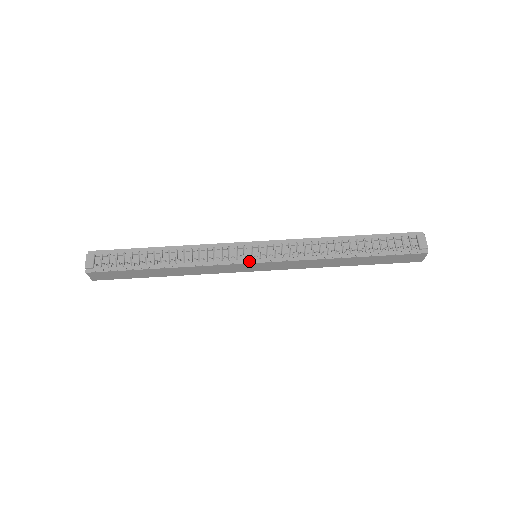
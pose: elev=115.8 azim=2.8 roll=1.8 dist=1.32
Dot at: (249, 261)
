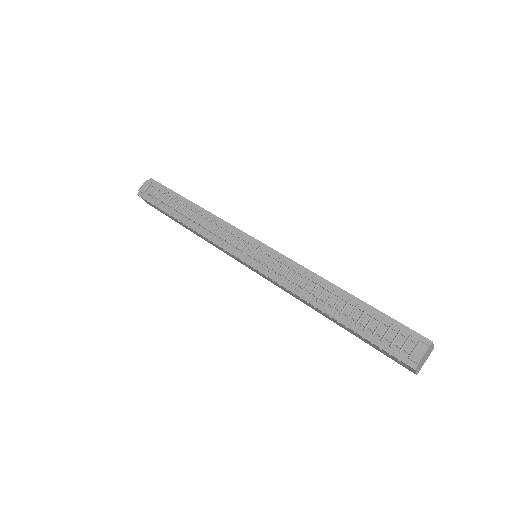
Dot at: (237, 257)
